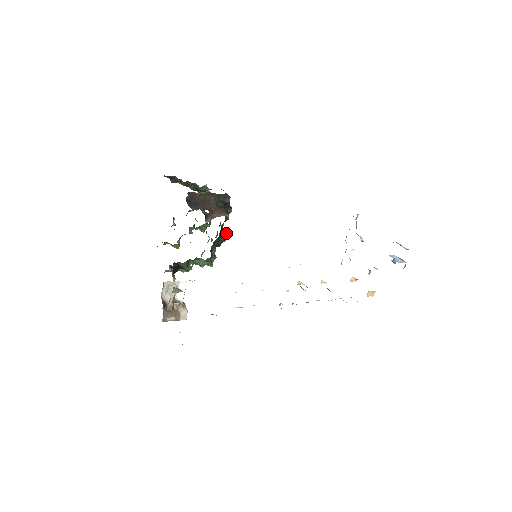
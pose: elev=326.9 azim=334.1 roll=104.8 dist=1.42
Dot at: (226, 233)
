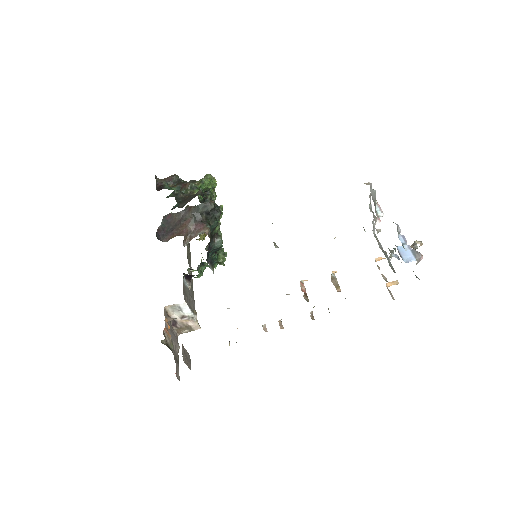
Dot at: (219, 239)
